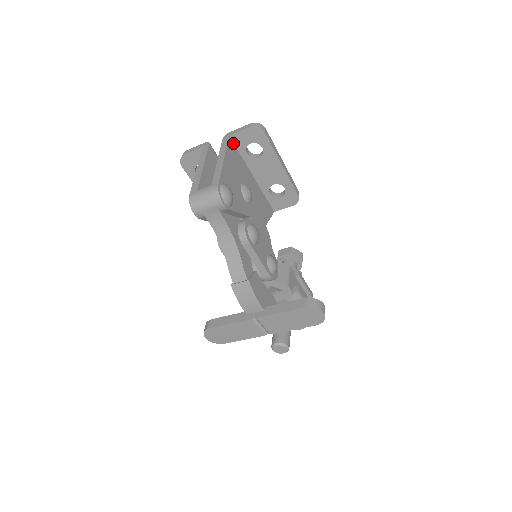
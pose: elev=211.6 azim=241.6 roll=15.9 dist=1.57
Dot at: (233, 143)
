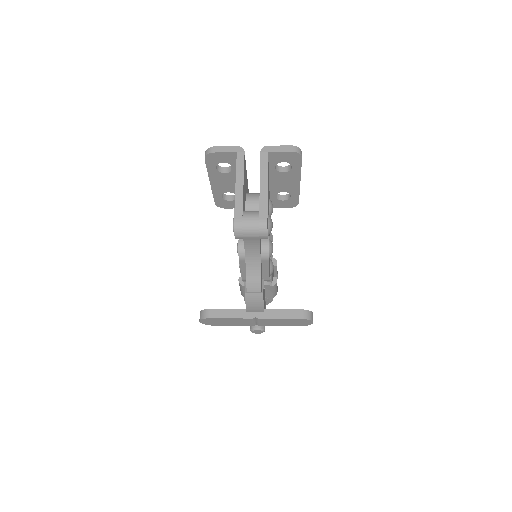
Dot at: (268, 158)
